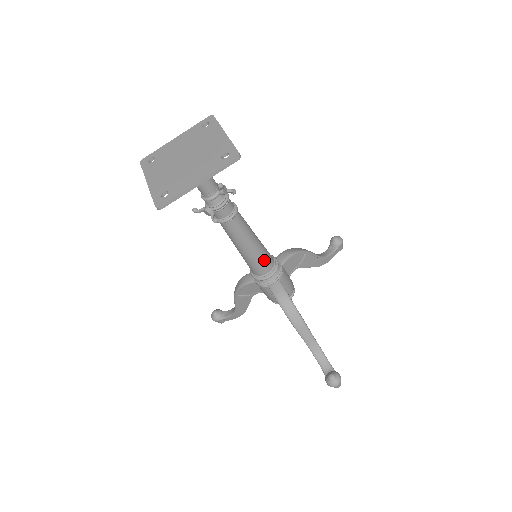
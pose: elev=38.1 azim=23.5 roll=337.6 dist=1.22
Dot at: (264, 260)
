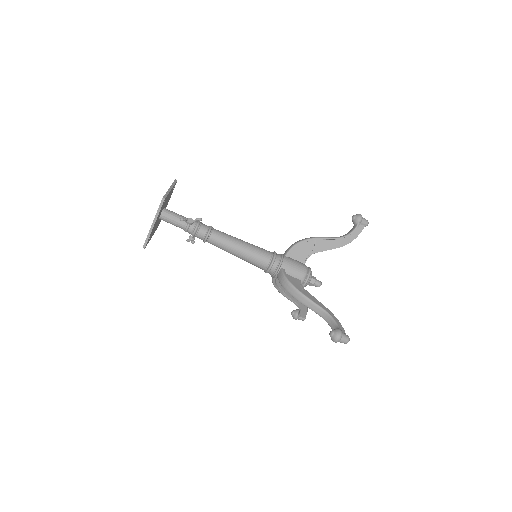
Dot at: (257, 257)
